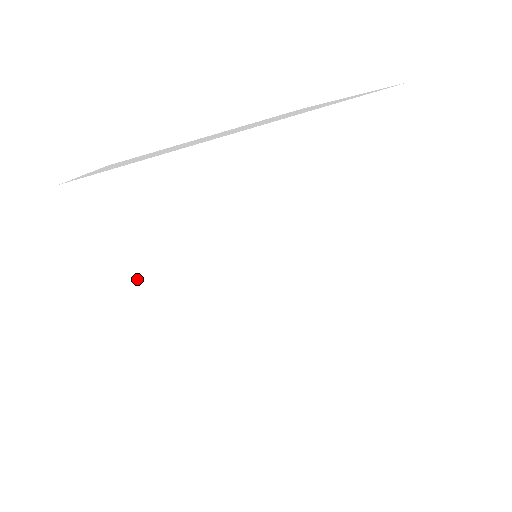
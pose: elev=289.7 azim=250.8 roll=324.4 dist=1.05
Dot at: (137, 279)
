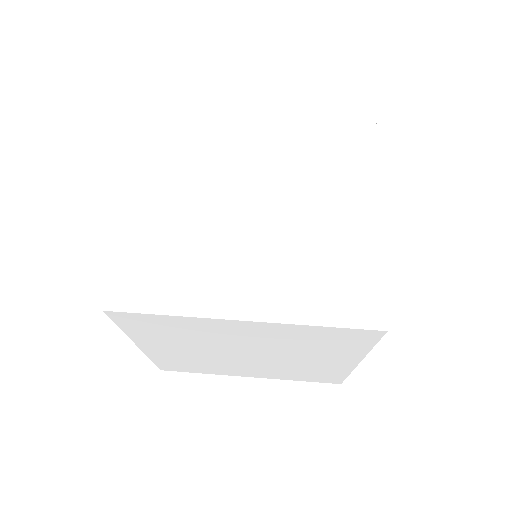
Dot at: (164, 156)
